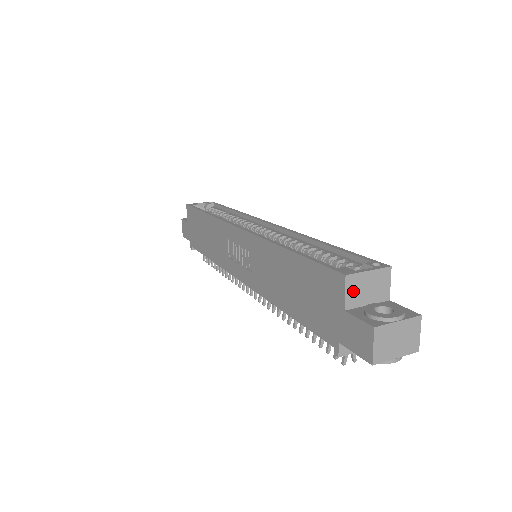
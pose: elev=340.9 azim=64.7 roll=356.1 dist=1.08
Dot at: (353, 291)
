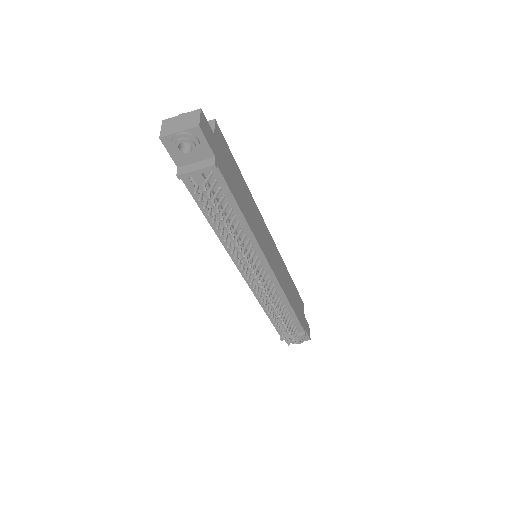
Dot at: occluded
